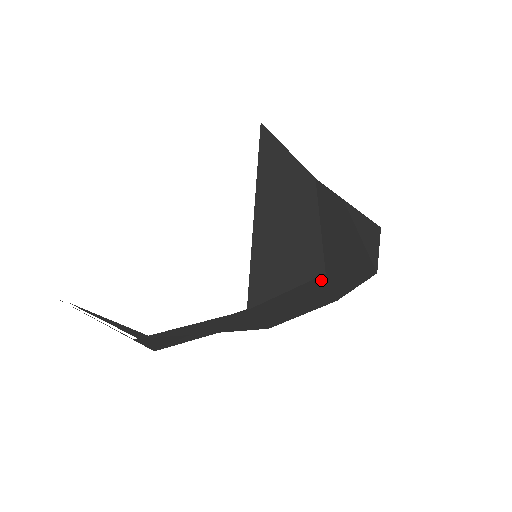
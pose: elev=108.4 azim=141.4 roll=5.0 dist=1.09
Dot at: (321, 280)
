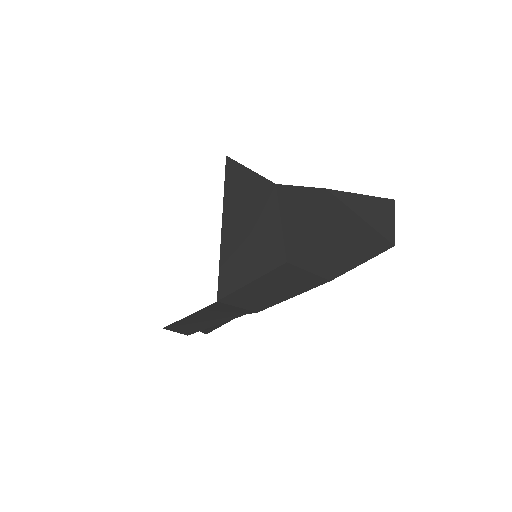
Dot at: (286, 268)
